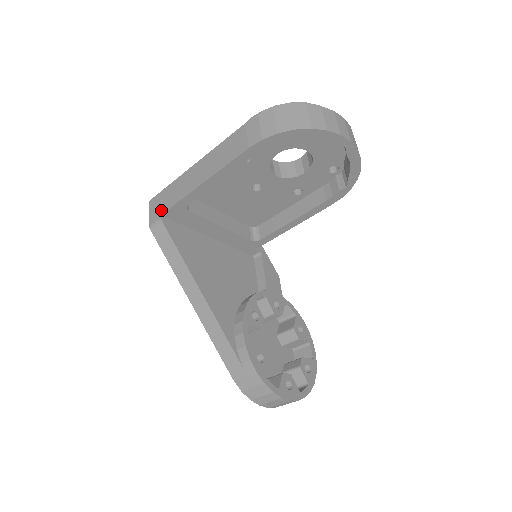
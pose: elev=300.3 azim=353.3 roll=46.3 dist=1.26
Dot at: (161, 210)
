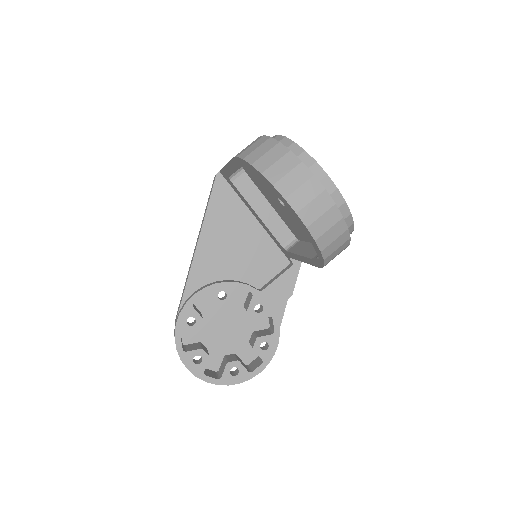
Dot at: occluded
